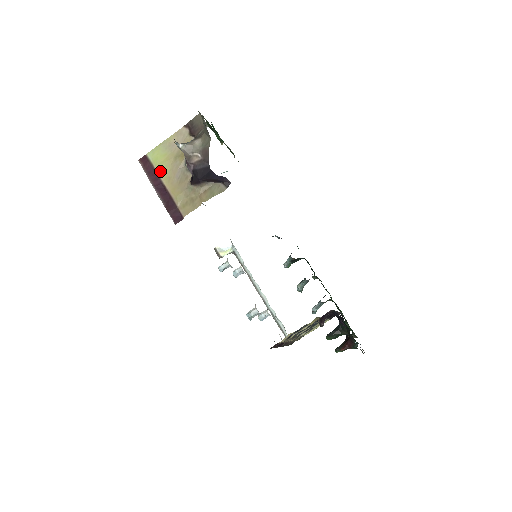
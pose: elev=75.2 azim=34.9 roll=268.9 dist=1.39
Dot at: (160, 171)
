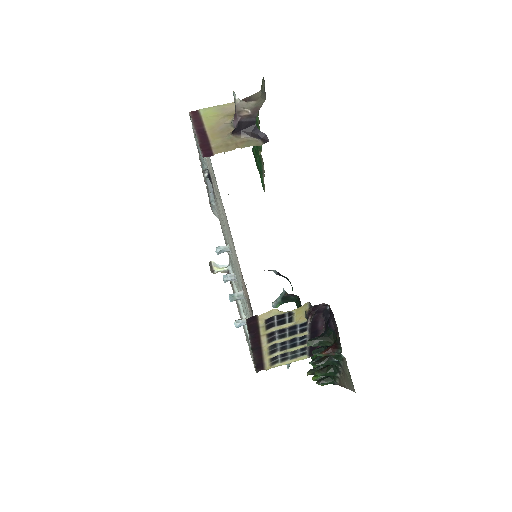
Dot at: (206, 121)
